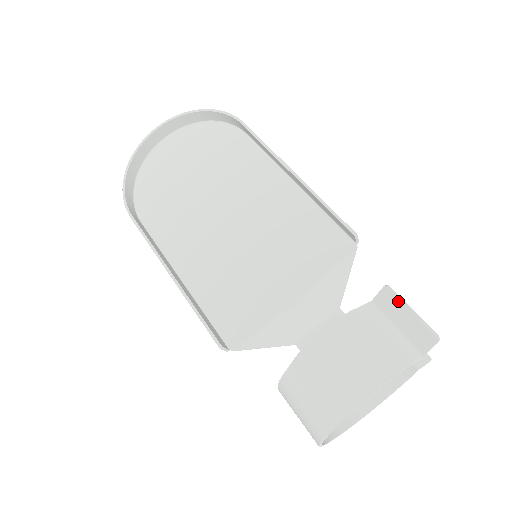
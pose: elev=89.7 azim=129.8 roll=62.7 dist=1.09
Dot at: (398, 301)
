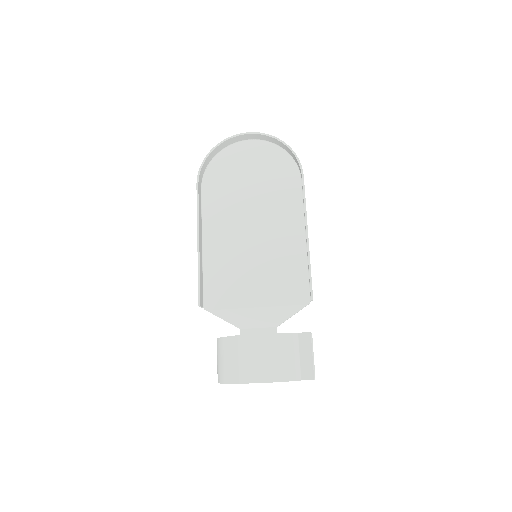
Dot at: (310, 345)
